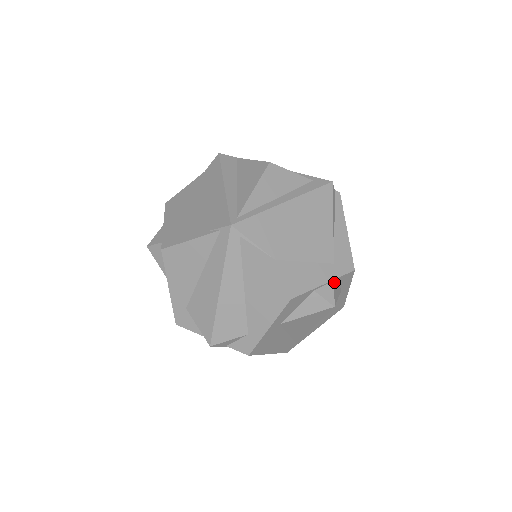
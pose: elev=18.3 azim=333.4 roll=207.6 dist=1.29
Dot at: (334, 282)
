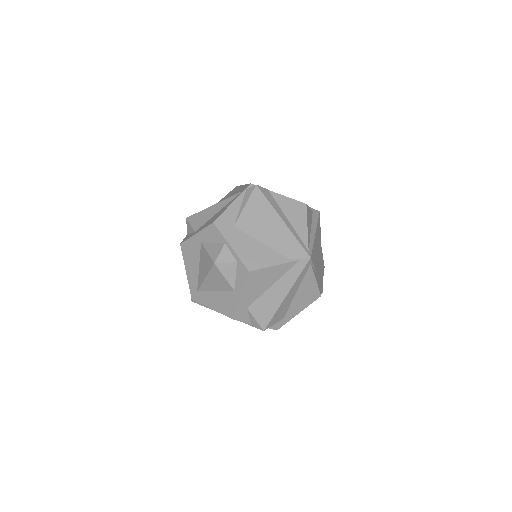
Dot at: occluded
